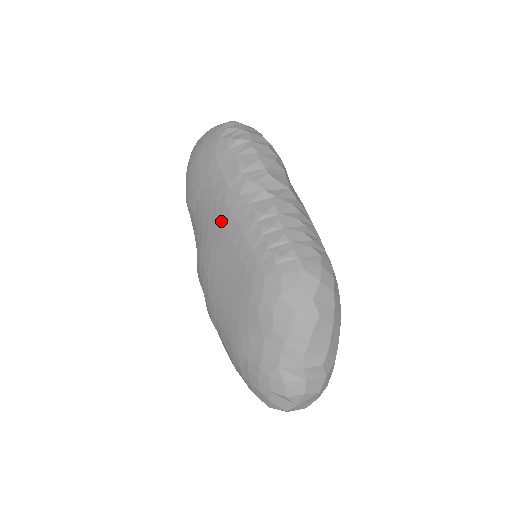
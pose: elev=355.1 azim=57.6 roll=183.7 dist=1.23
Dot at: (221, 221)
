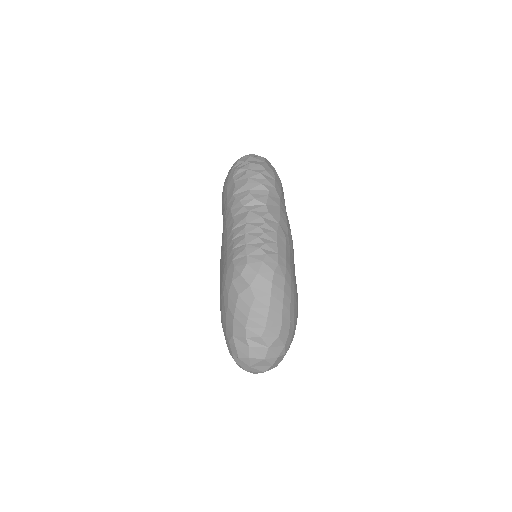
Dot at: (223, 229)
